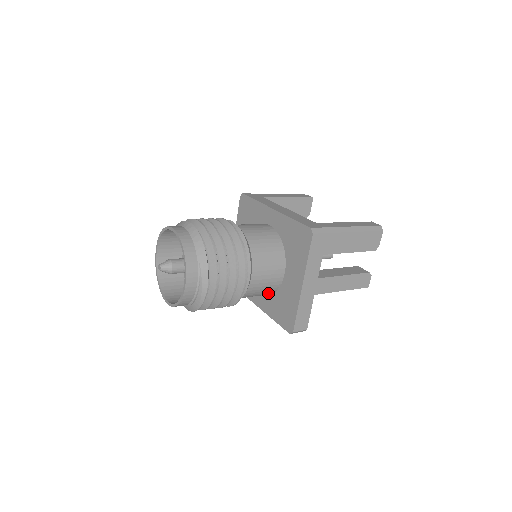
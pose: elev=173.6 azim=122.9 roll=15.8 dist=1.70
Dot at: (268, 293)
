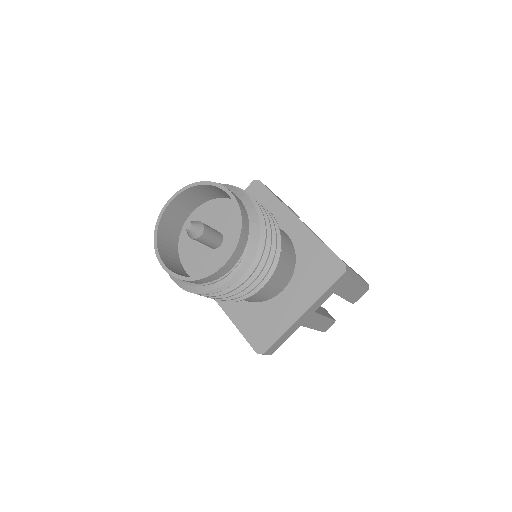
Dot at: (251, 300)
